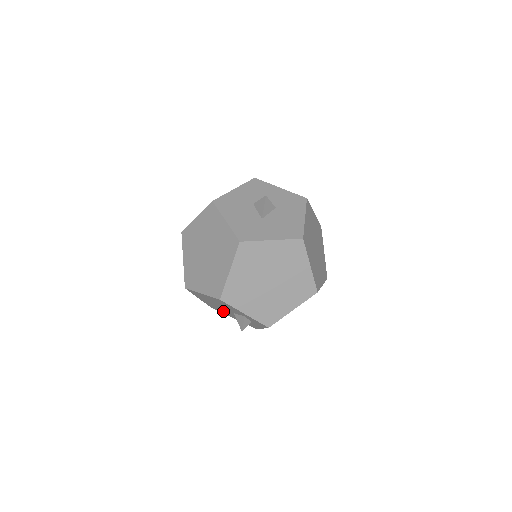
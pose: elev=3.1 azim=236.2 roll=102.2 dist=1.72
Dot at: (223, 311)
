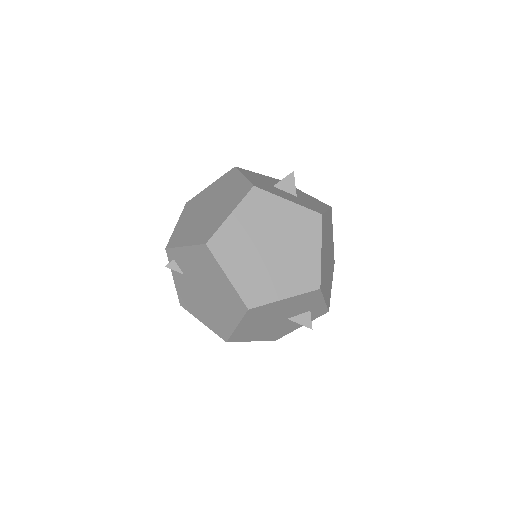
Dot at: (255, 333)
